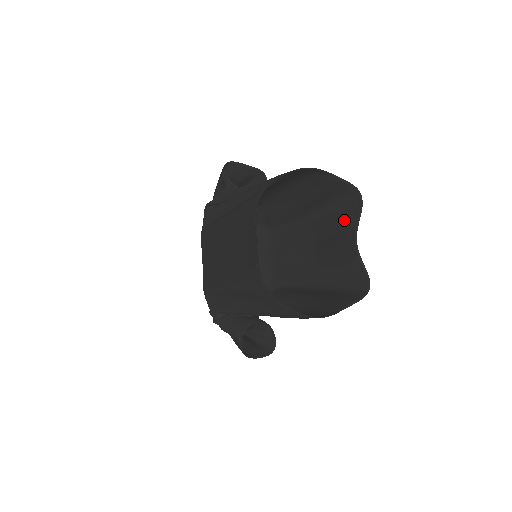
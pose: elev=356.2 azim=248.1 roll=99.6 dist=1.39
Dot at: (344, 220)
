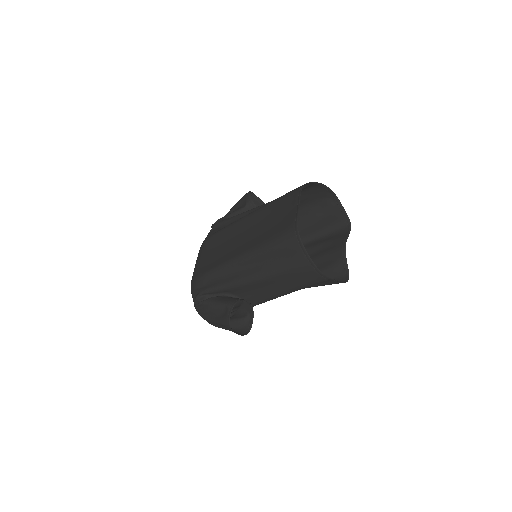
Dot at: (334, 239)
